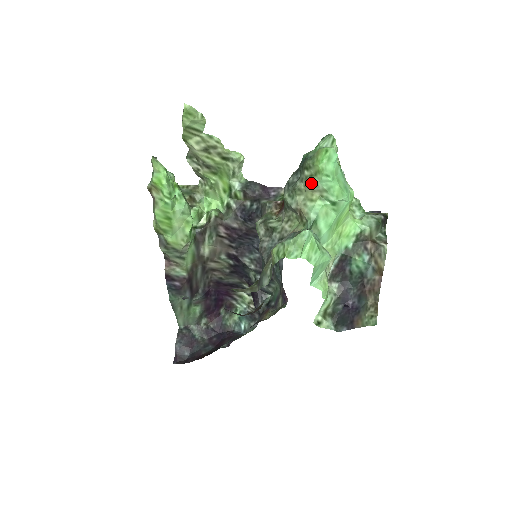
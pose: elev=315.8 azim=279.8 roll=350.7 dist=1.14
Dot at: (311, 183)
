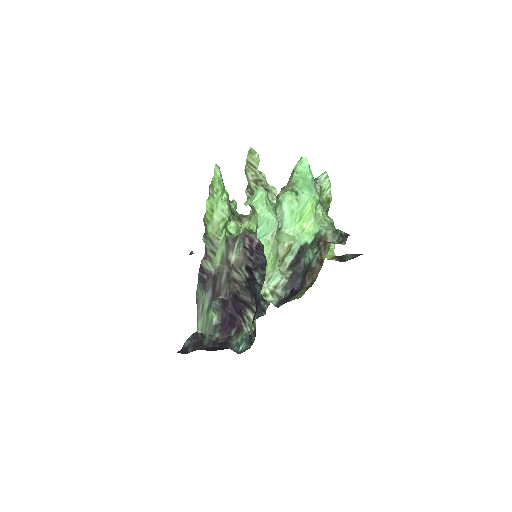
Dot at: (289, 181)
